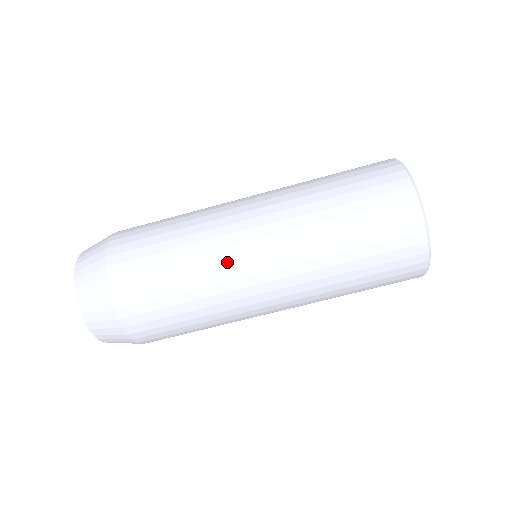
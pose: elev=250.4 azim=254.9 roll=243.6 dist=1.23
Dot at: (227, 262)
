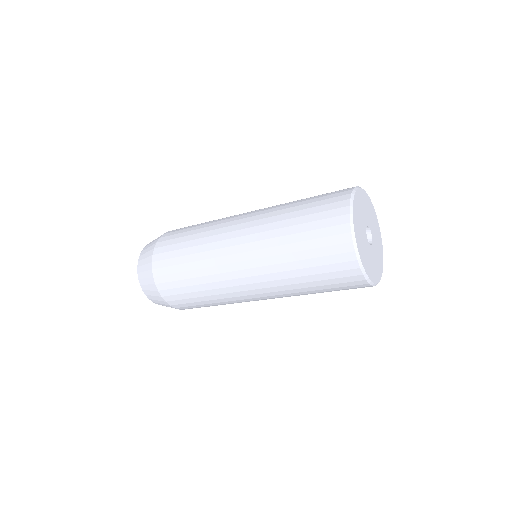
Dot at: (229, 289)
